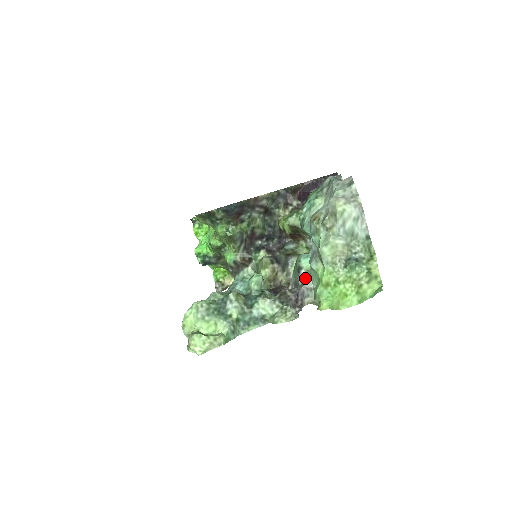
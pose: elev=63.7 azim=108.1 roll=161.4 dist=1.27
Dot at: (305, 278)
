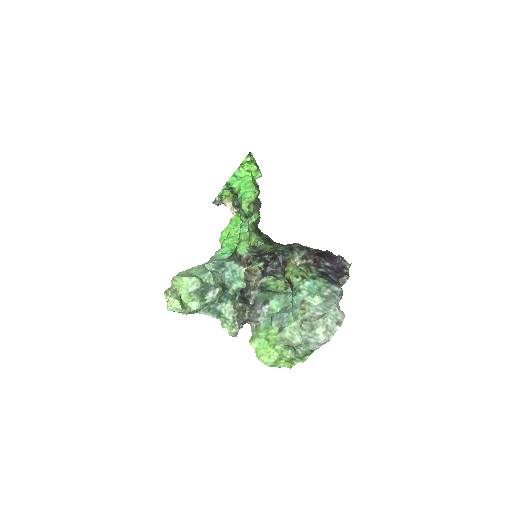
Dot at: (263, 314)
